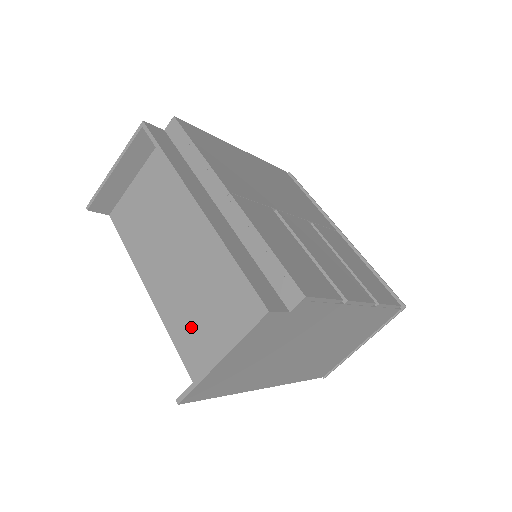
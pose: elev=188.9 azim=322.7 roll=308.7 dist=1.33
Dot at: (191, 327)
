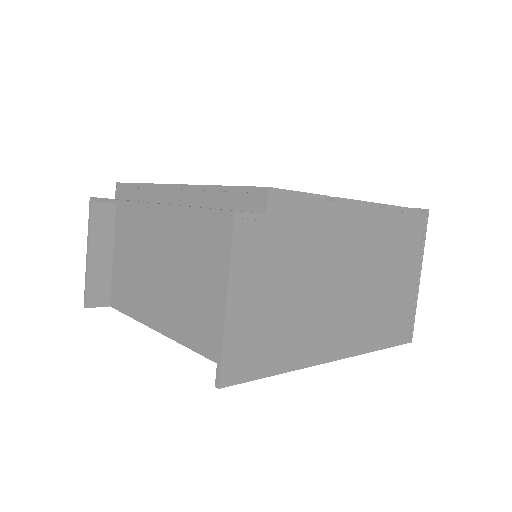
Dot at: (206, 323)
